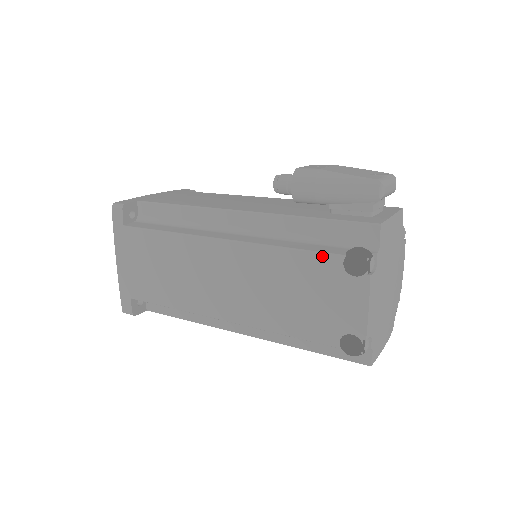
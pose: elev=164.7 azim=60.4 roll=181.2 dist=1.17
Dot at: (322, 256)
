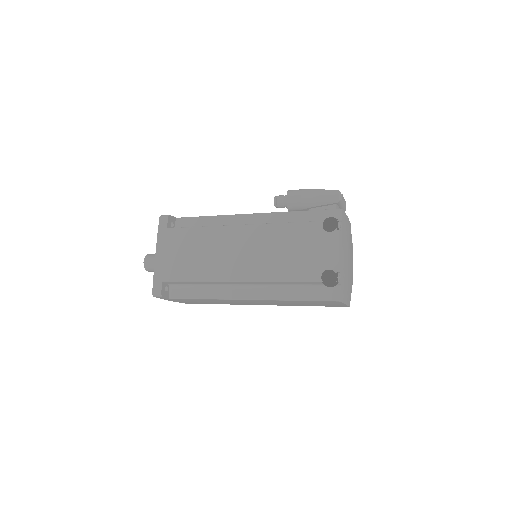
Dot at: (309, 223)
